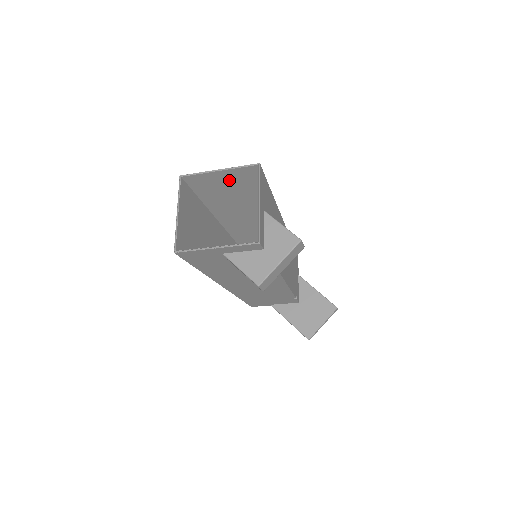
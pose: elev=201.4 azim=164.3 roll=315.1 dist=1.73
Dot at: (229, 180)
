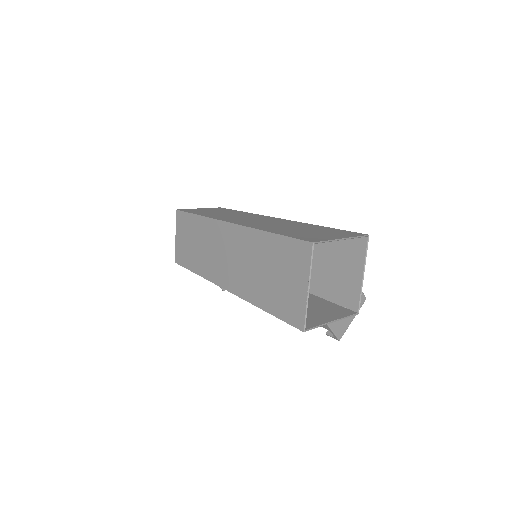
Dot at: occluded
